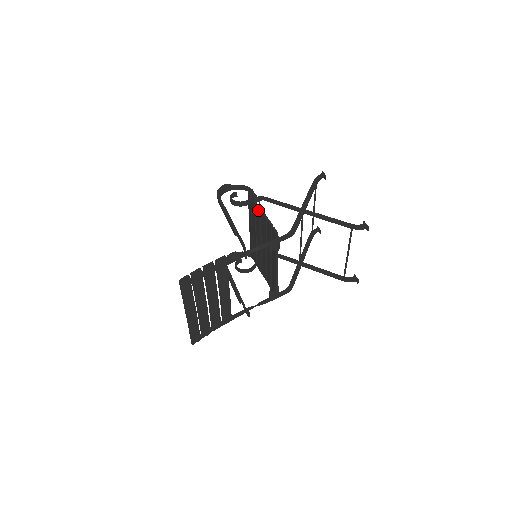
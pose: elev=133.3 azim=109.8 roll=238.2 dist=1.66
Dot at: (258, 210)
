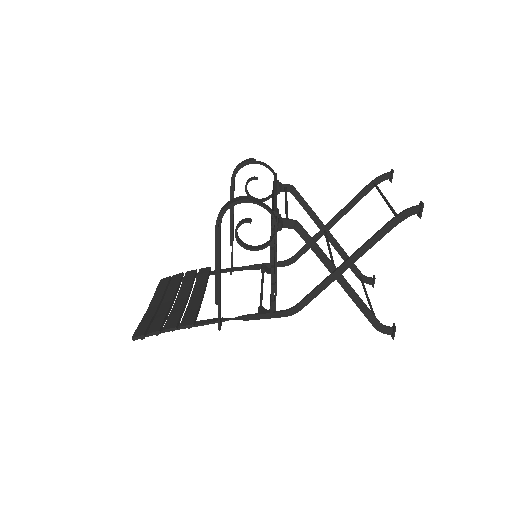
Dot at: (270, 258)
